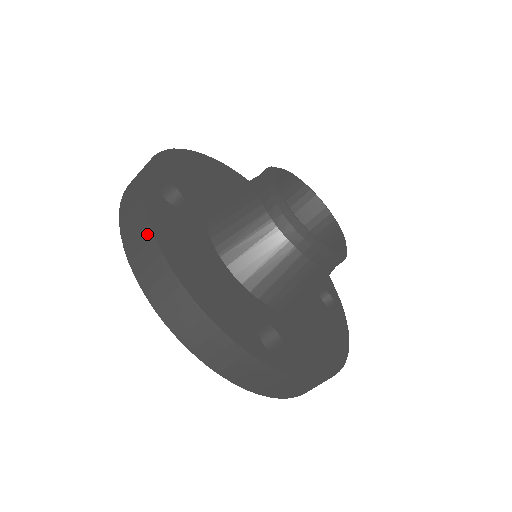
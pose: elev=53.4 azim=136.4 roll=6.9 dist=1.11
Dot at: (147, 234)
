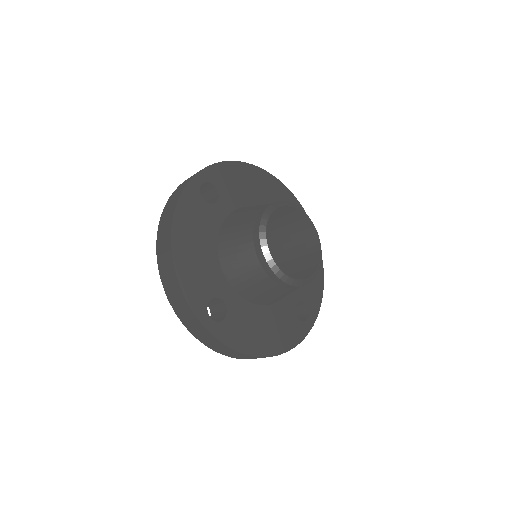
Dot at: (239, 354)
